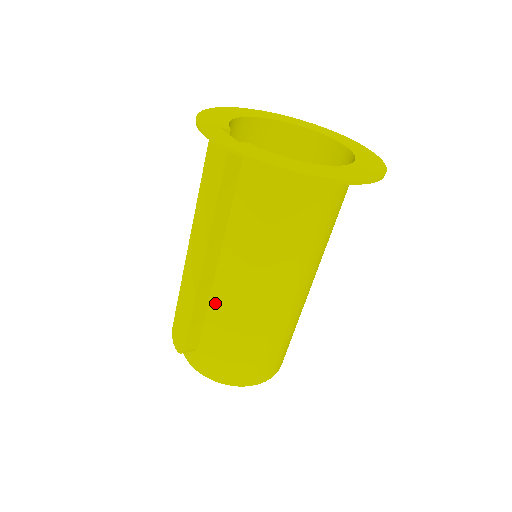
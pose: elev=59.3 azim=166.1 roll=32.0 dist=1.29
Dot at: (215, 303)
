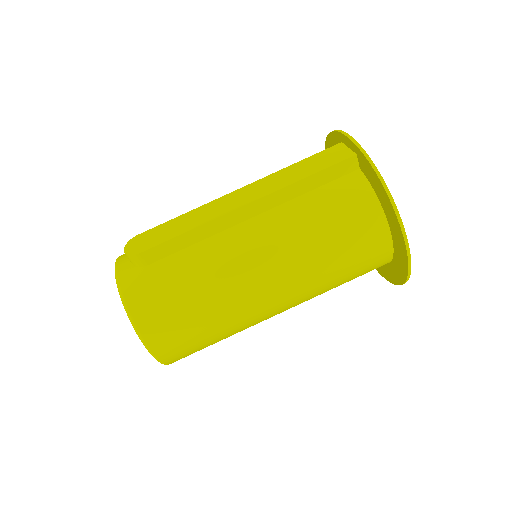
Dot at: (212, 243)
